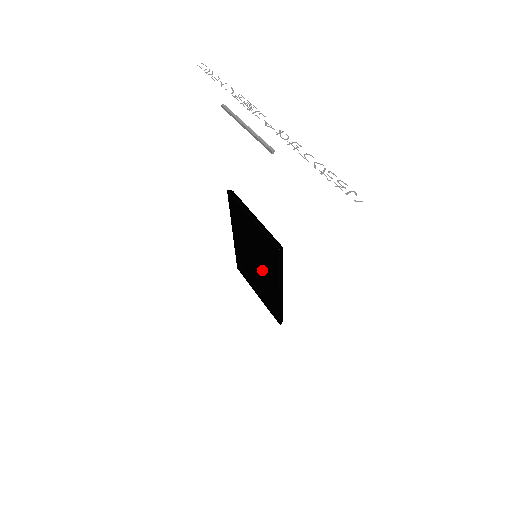
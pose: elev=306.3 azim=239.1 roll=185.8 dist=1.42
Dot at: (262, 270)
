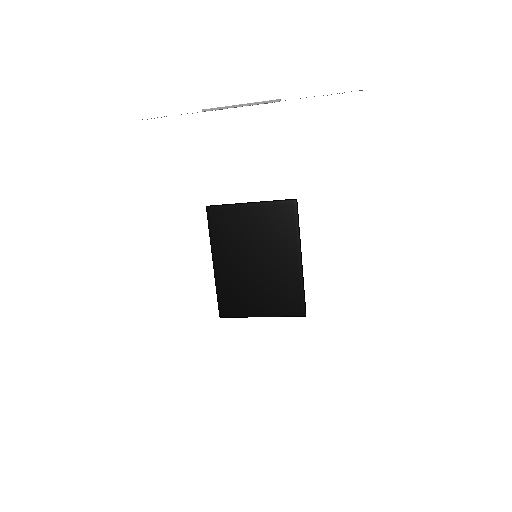
Dot at: (271, 261)
